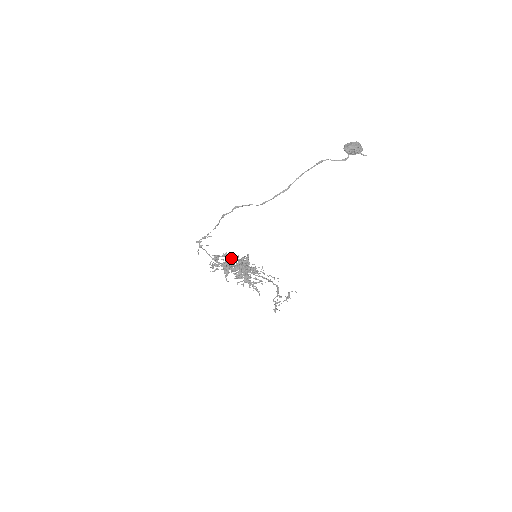
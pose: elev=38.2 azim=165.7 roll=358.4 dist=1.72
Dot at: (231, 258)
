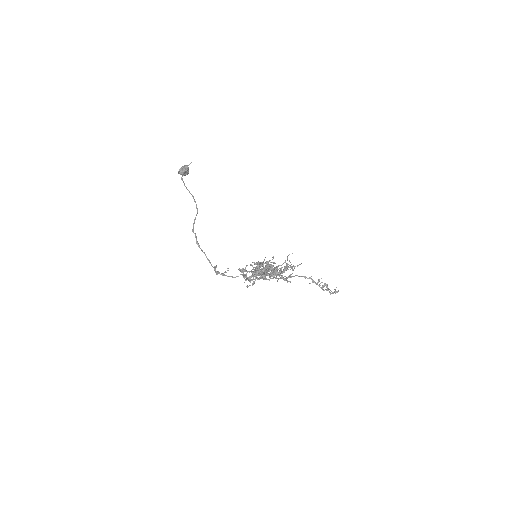
Dot at: (250, 271)
